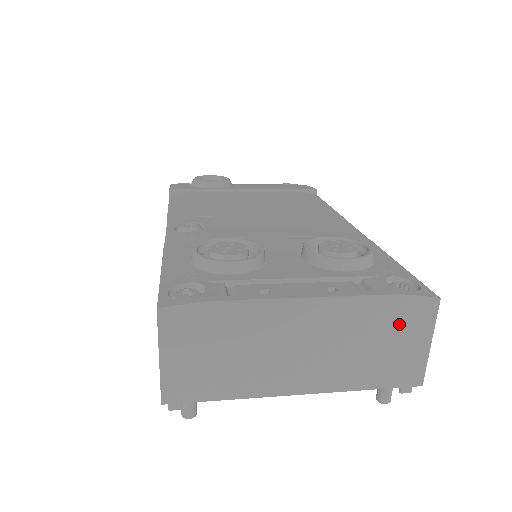
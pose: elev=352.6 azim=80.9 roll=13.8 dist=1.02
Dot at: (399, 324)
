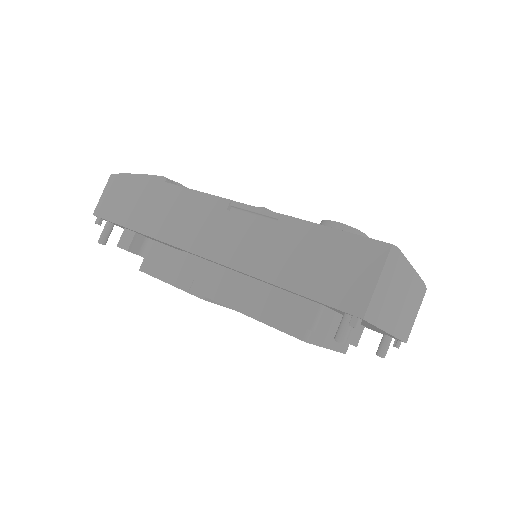
Dot at: (417, 299)
